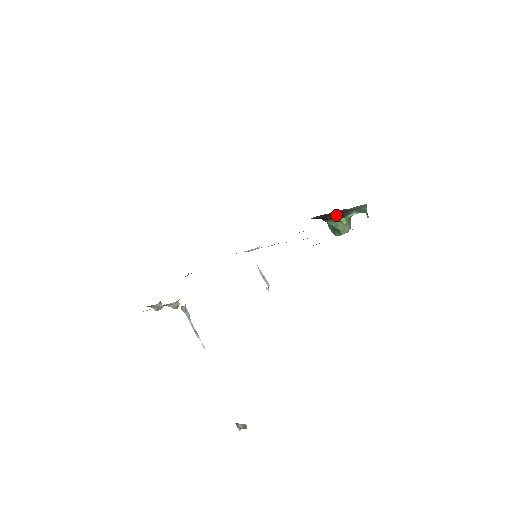
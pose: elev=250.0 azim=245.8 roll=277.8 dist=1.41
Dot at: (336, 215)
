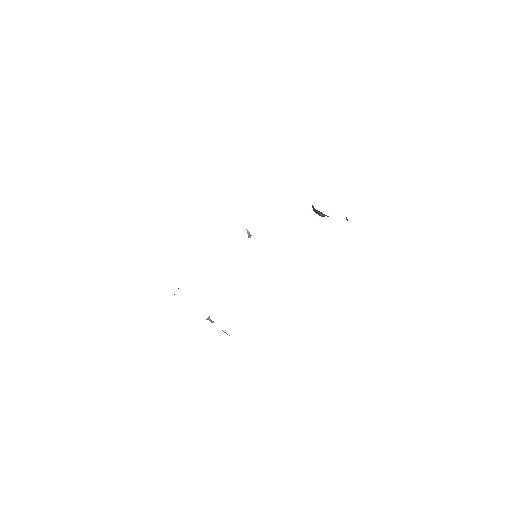
Dot at: occluded
